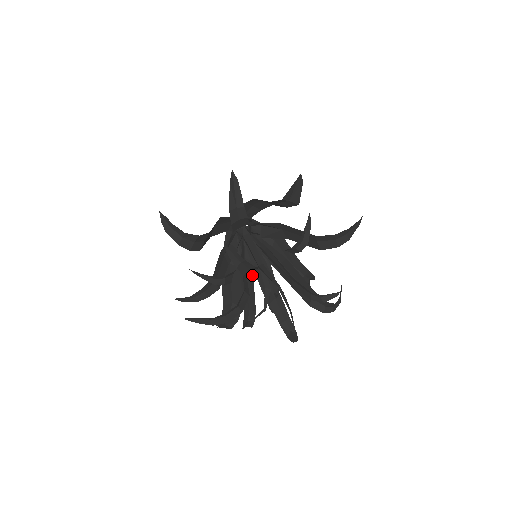
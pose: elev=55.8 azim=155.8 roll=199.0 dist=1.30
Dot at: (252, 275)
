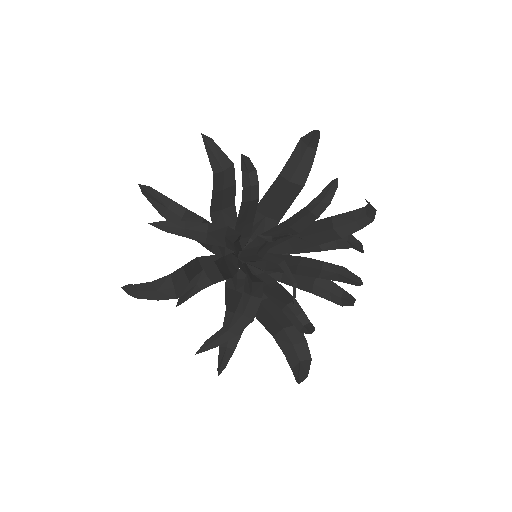
Dot at: (274, 280)
